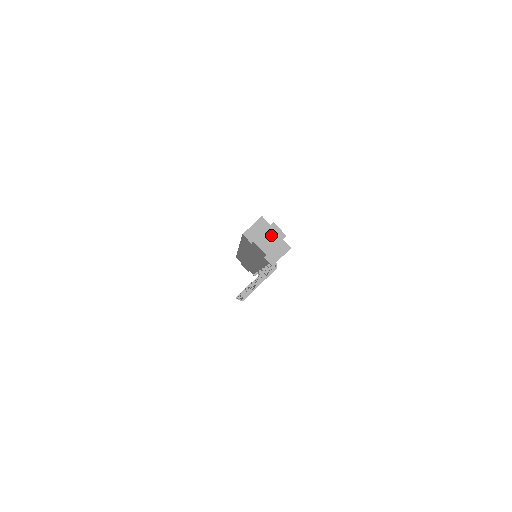
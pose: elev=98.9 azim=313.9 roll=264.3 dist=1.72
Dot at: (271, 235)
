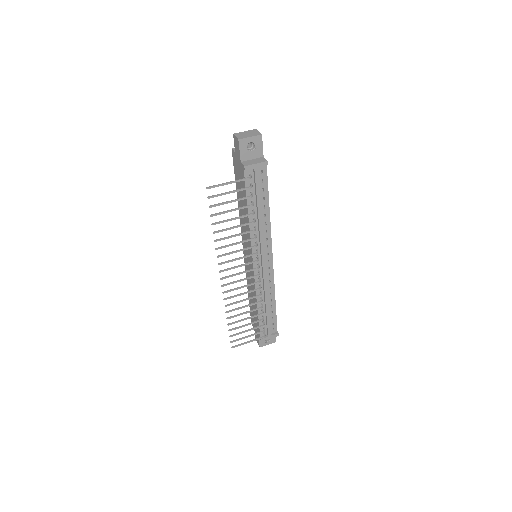
Dot at: (250, 133)
